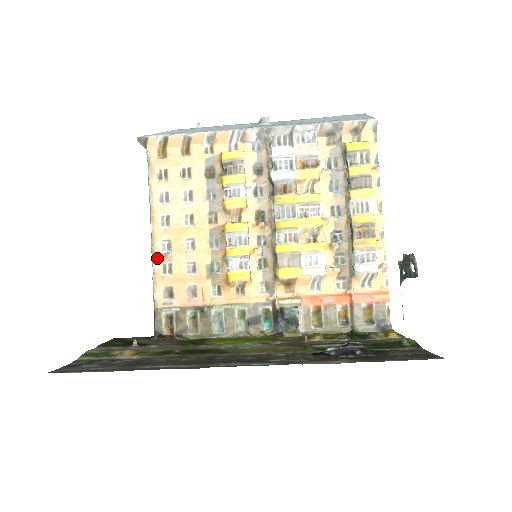
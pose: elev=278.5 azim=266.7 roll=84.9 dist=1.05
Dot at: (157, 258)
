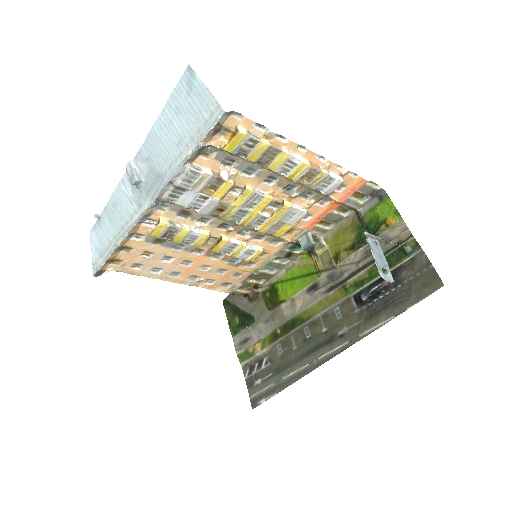
Dot at: (197, 284)
